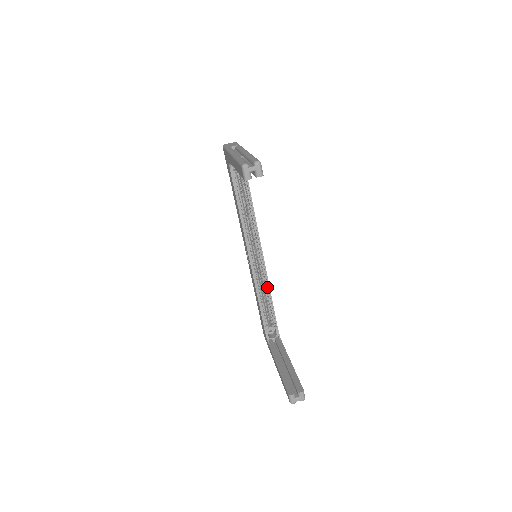
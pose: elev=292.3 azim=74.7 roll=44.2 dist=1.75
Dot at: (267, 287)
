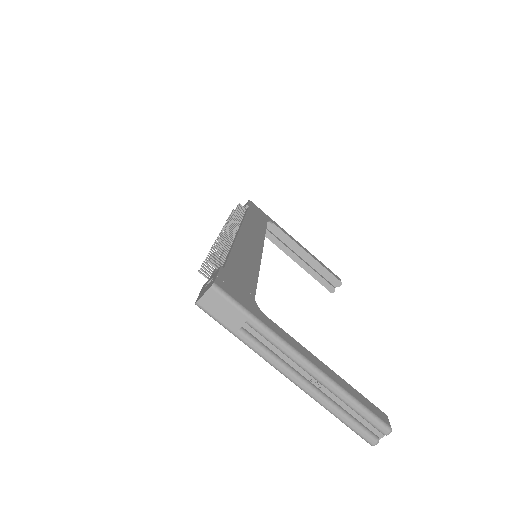
Dot at: occluded
